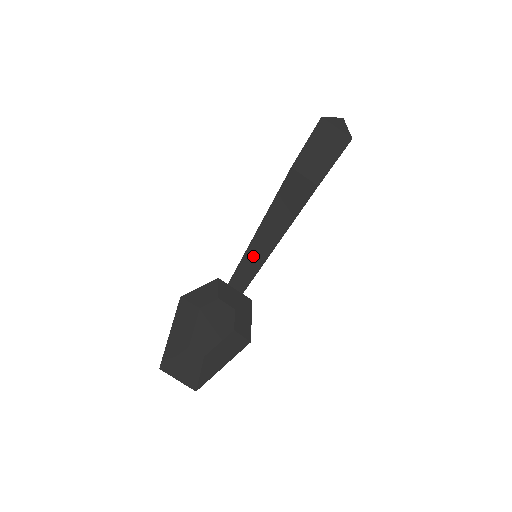
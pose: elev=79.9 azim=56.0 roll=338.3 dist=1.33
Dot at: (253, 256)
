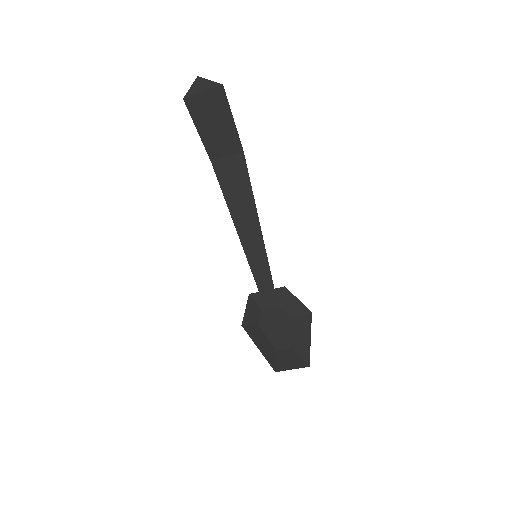
Dot at: (255, 257)
